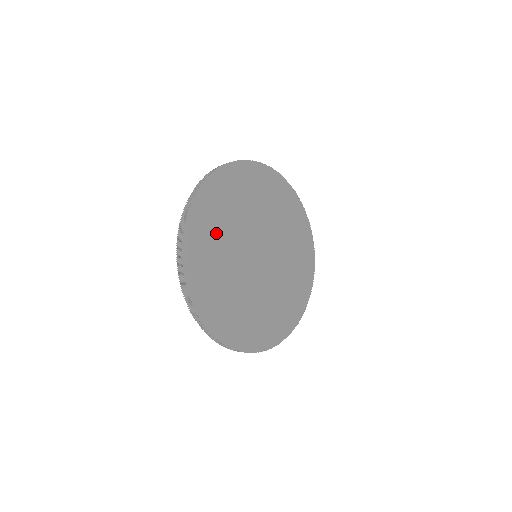
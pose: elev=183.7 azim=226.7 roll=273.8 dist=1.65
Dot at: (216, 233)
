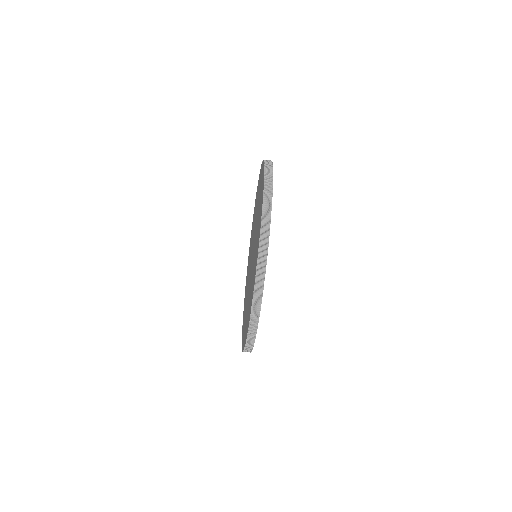
Dot at: occluded
